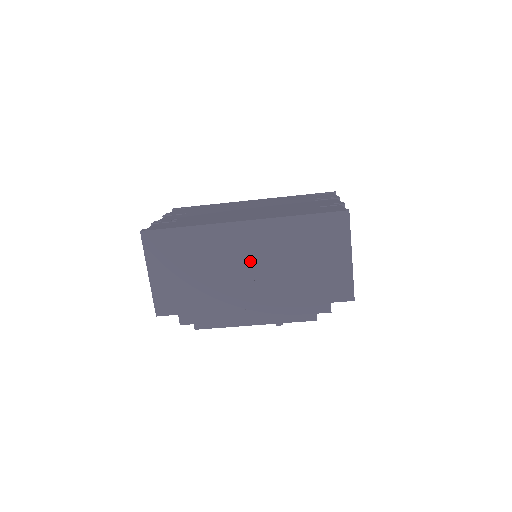
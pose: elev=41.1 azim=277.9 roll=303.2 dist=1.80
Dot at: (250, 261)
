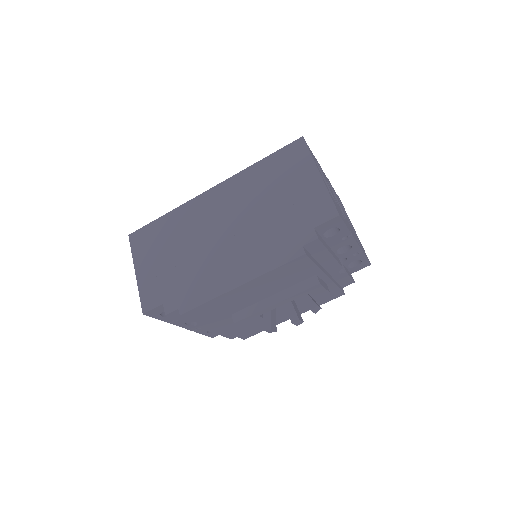
Dot at: (223, 221)
